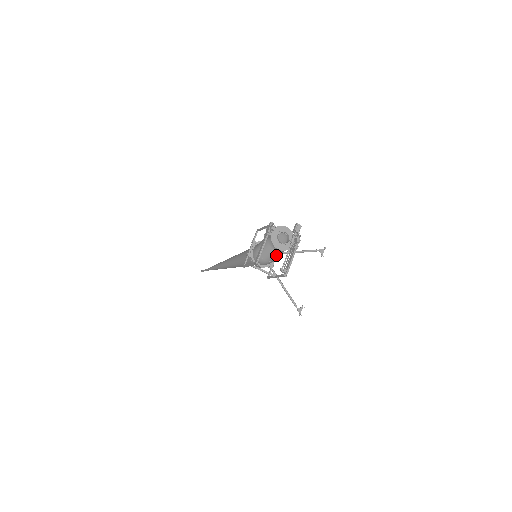
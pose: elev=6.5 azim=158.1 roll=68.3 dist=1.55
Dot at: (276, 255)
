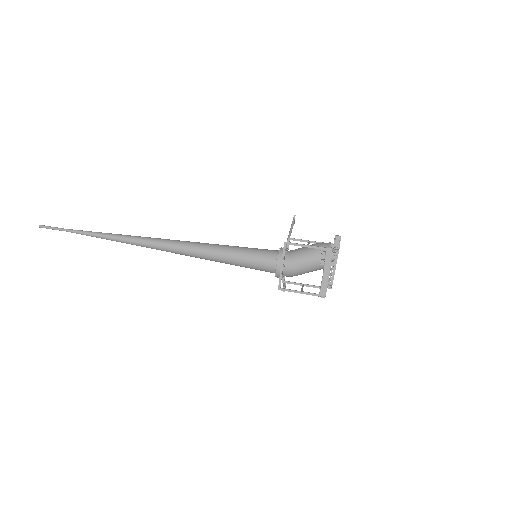
Dot at: occluded
